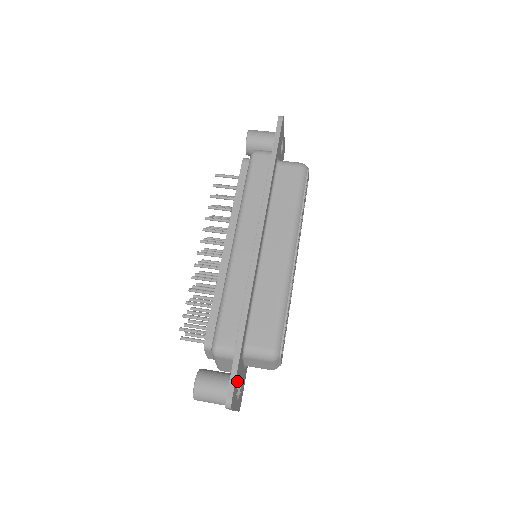
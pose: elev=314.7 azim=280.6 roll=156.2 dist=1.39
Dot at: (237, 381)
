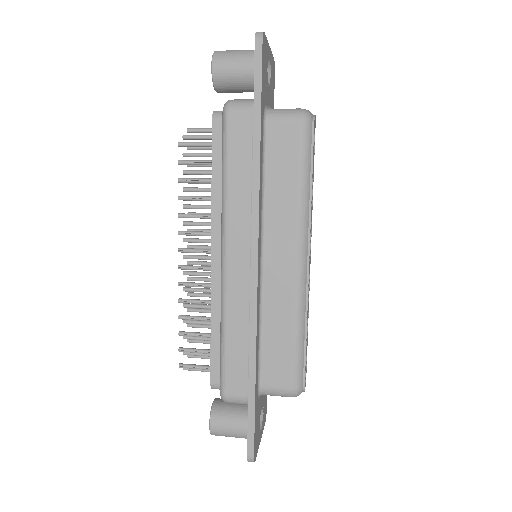
Dot at: (257, 427)
